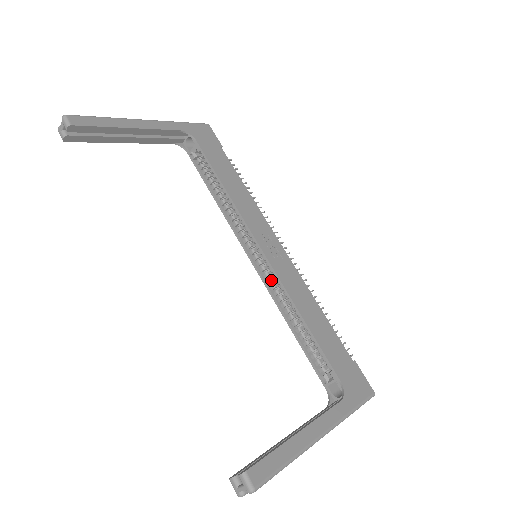
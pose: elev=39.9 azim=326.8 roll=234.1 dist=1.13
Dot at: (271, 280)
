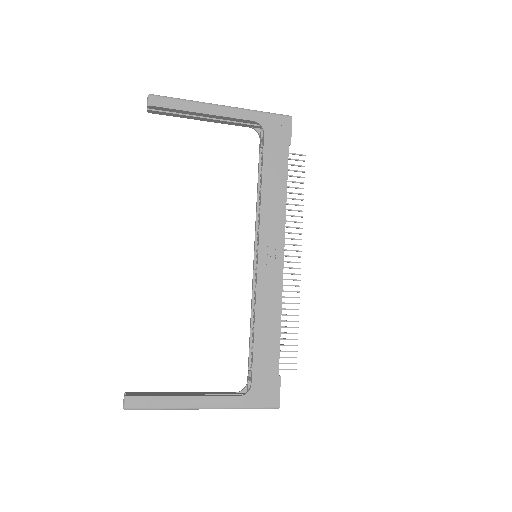
Dot at: occluded
